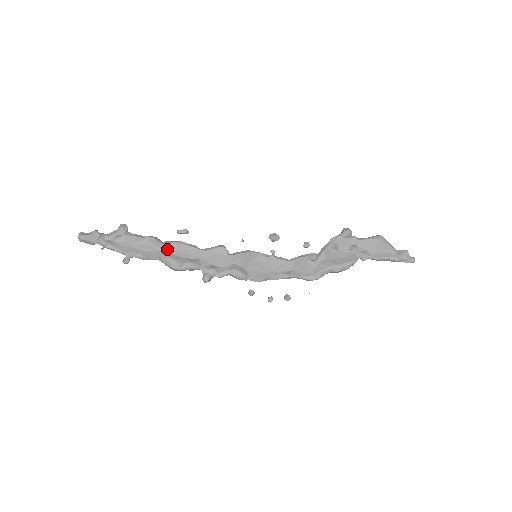
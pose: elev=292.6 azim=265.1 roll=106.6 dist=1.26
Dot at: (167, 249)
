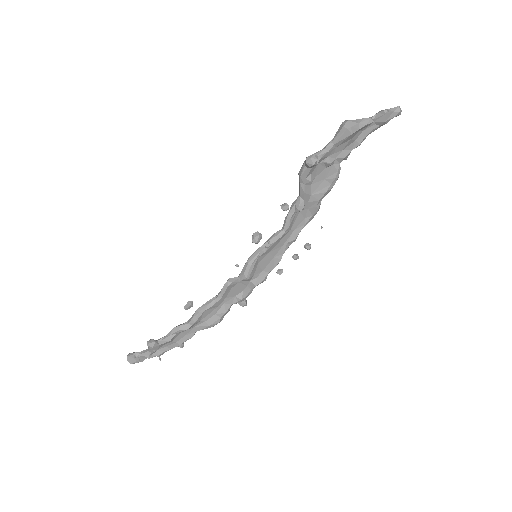
Dot at: (197, 323)
